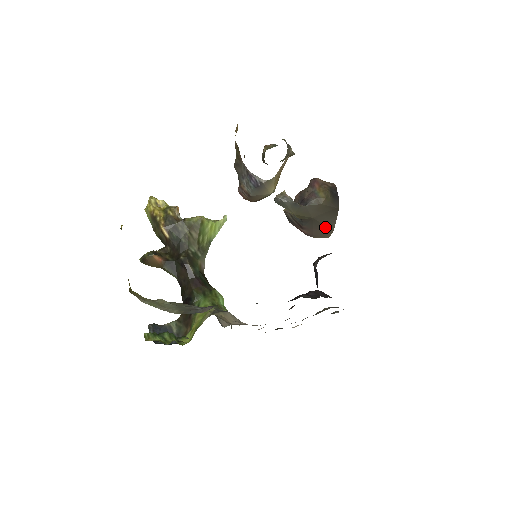
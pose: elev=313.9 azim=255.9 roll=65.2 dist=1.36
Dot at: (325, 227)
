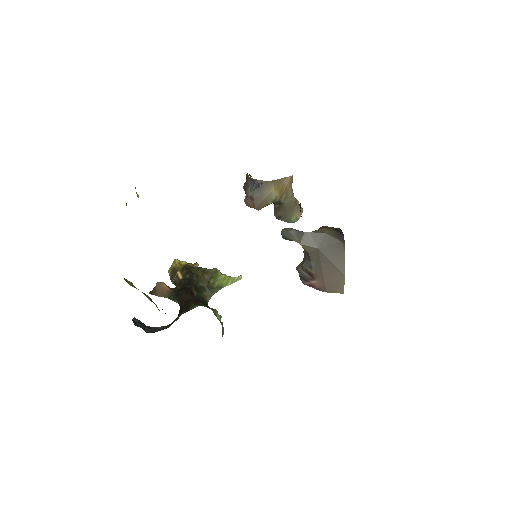
Dot at: (335, 269)
